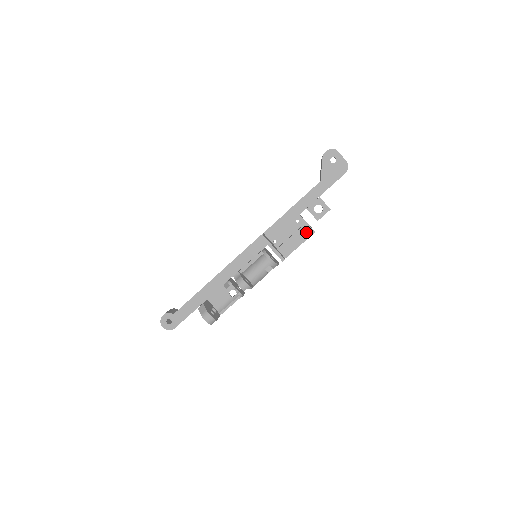
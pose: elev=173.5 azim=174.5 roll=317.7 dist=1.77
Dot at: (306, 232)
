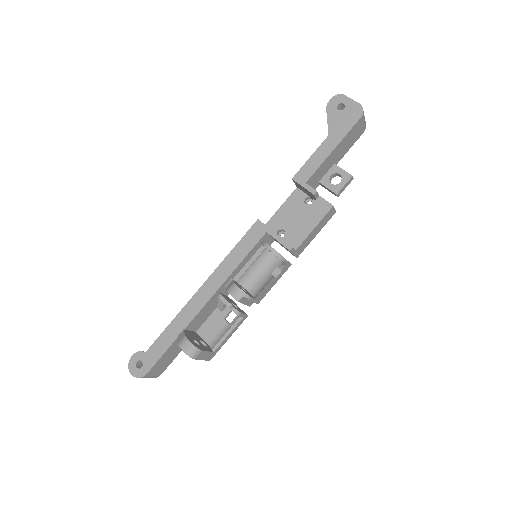
Dot at: (320, 208)
